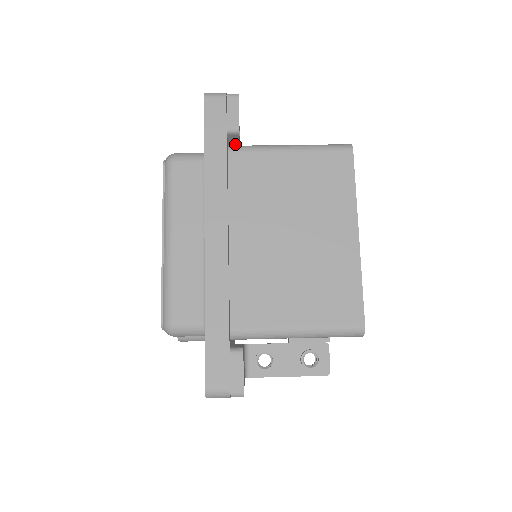
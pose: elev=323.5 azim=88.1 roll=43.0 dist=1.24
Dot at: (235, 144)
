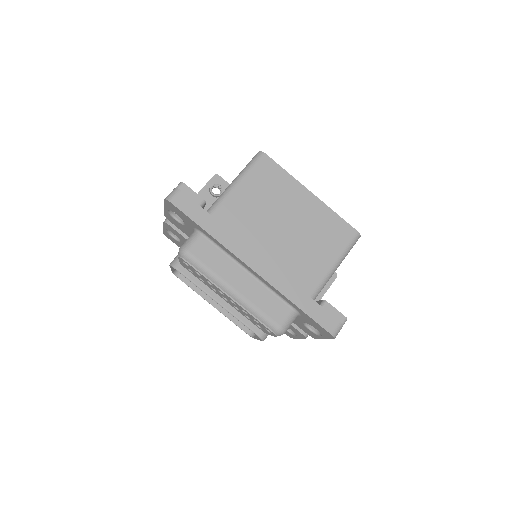
Dot at: occluded
